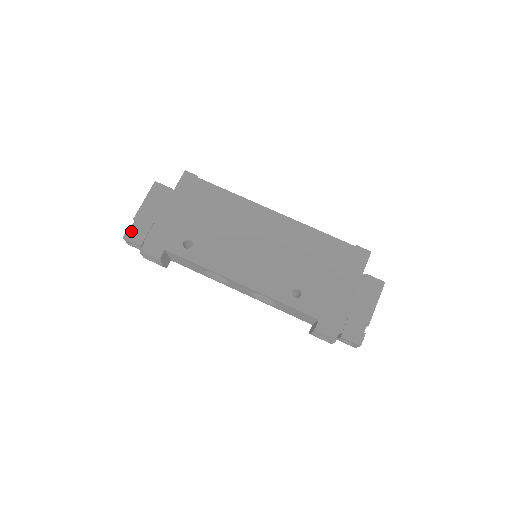
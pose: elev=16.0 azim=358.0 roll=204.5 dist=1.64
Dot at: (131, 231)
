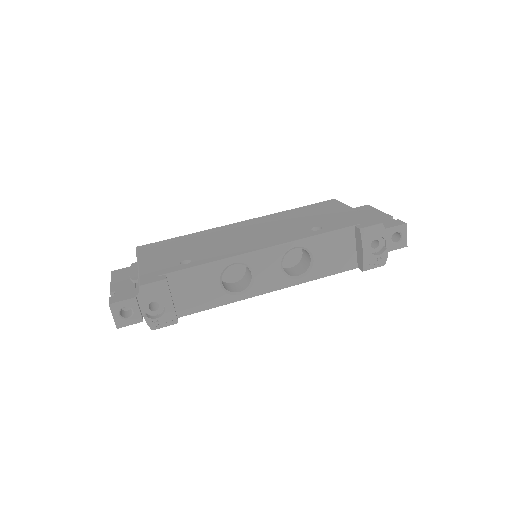
Dot at: (115, 297)
